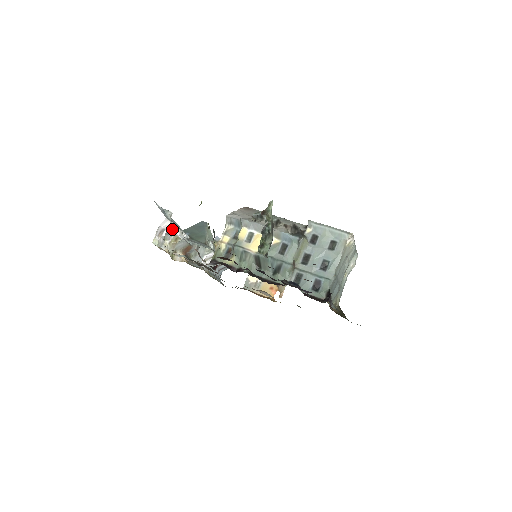
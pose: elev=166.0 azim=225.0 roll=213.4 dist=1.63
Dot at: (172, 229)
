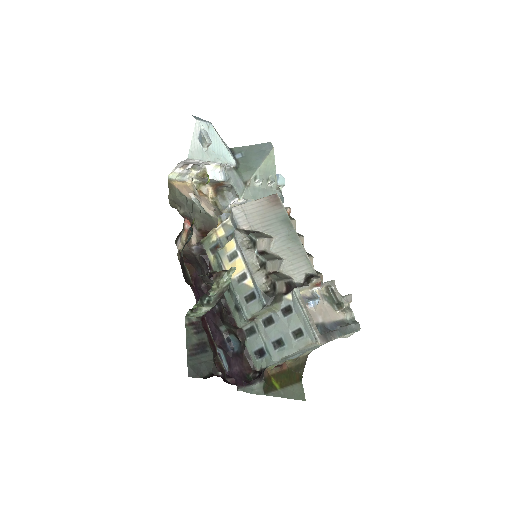
Dot at: (203, 162)
